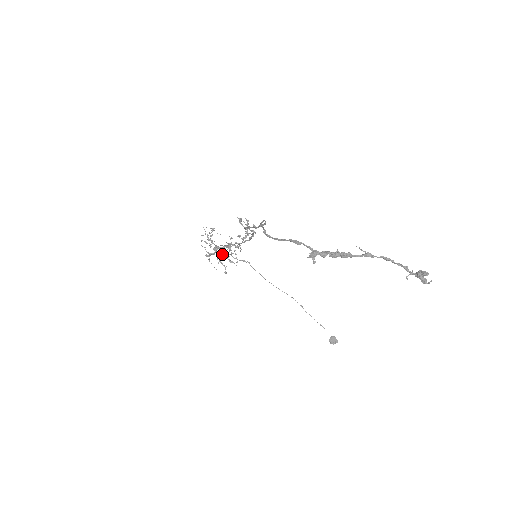
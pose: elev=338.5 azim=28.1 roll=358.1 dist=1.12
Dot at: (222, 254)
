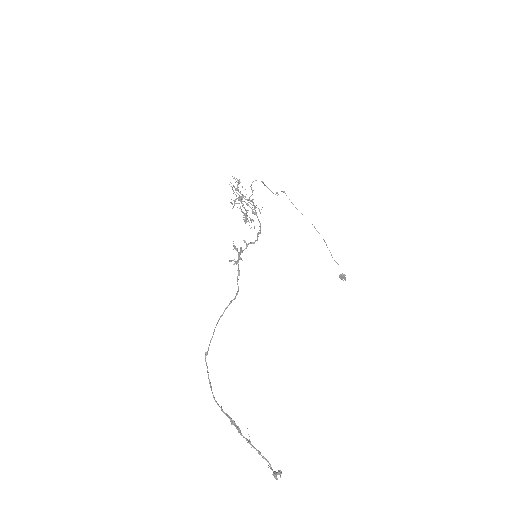
Dot at: (246, 204)
